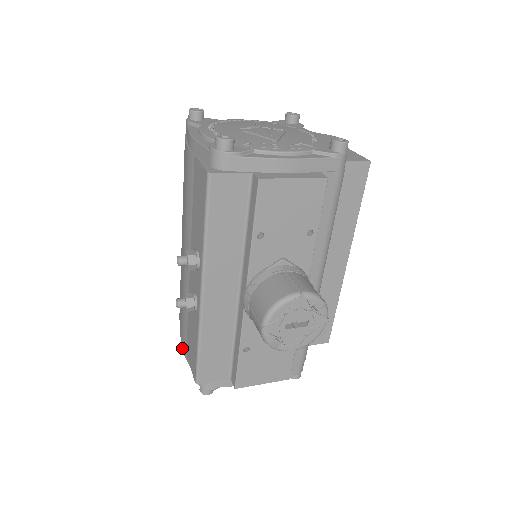
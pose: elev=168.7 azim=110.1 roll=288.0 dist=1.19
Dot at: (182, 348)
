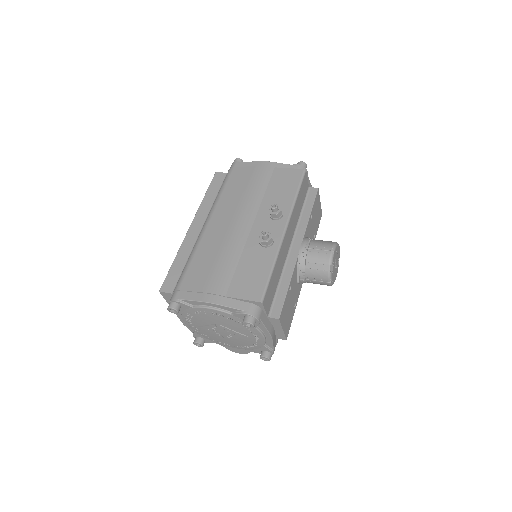
Dot at: (207, 300)
